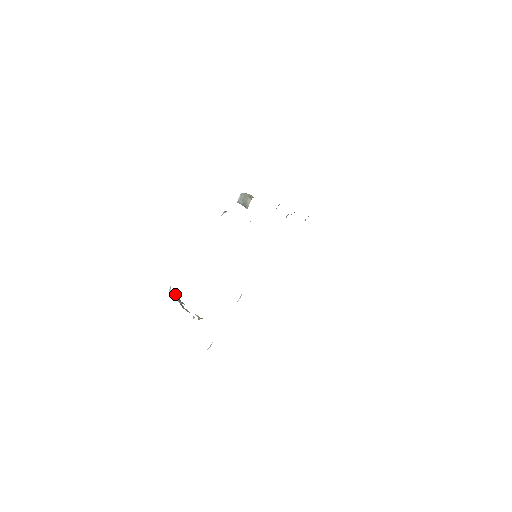
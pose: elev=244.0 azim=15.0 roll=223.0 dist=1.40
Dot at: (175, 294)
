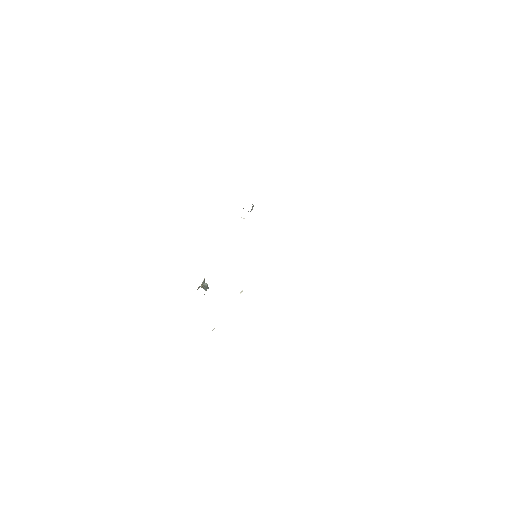
Dot at: (206, 286)
